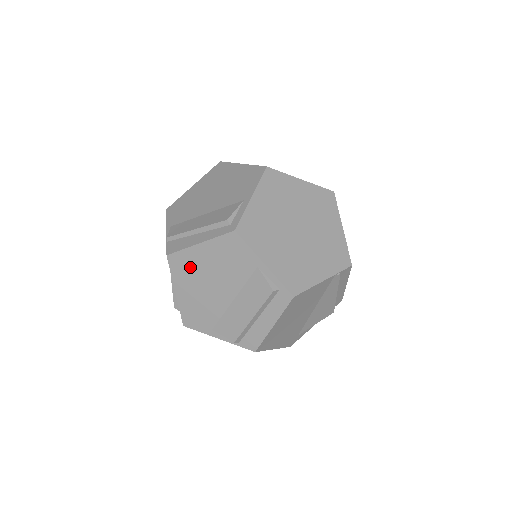
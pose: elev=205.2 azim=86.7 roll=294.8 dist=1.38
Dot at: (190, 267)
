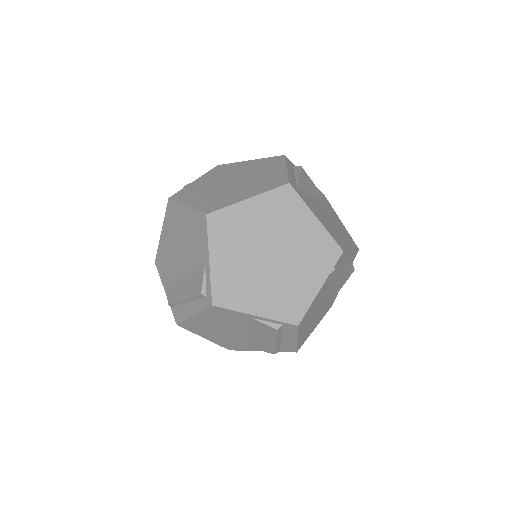
Dot at: (201, 327)
